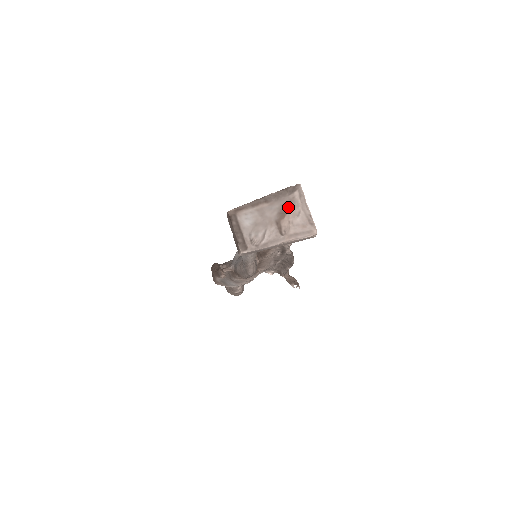
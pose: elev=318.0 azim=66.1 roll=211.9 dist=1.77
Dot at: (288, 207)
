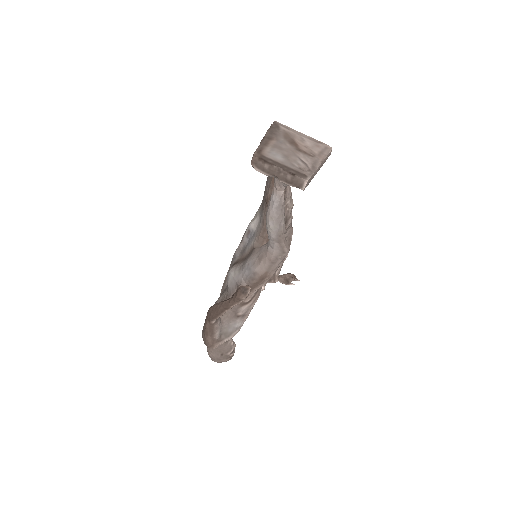
Dot at: (290, 138)
